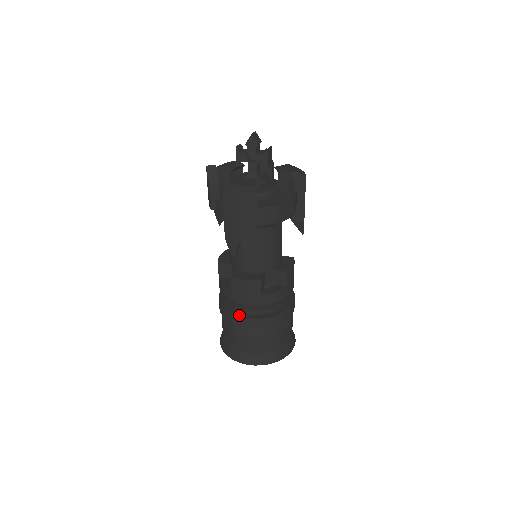
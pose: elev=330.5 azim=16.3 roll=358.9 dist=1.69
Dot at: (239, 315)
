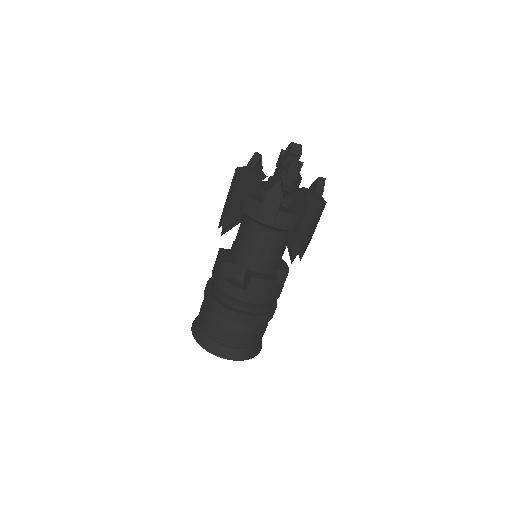
Dot at: (208, 285)
